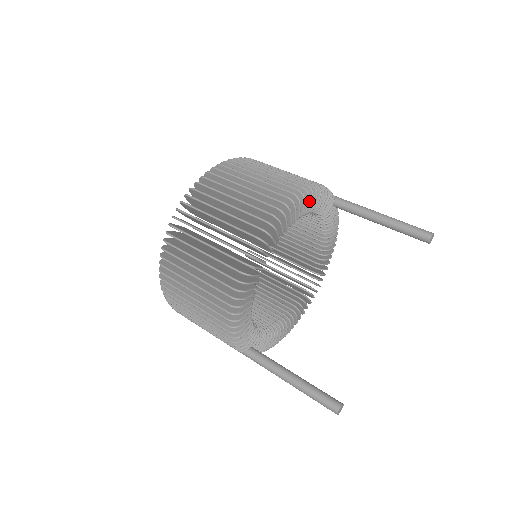
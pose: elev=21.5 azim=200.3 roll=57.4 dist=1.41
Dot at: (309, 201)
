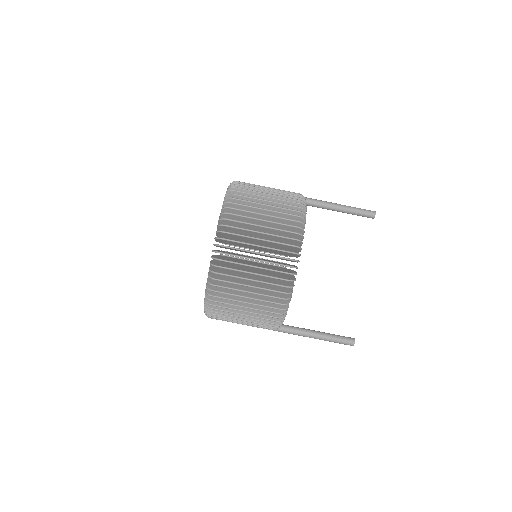
Dot at: occluded
